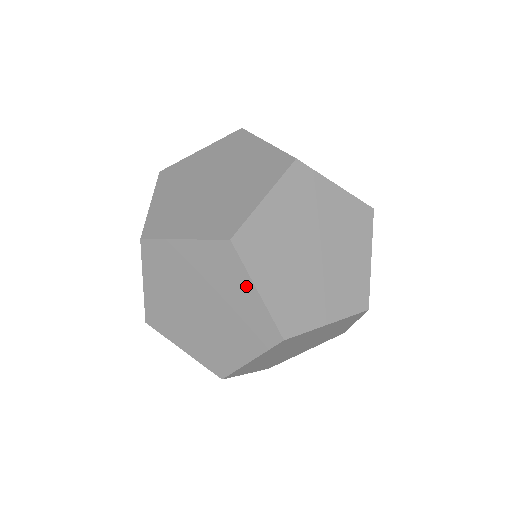
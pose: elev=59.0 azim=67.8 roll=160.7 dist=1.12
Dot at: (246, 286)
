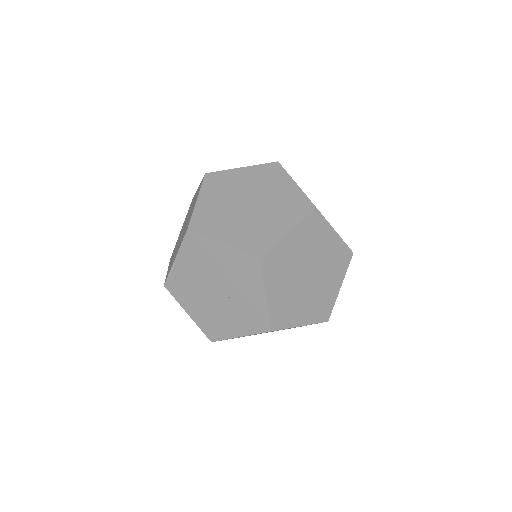
Dot at: (288, 182)
